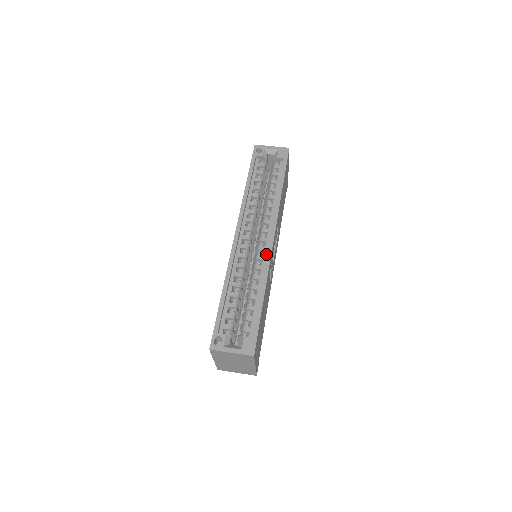
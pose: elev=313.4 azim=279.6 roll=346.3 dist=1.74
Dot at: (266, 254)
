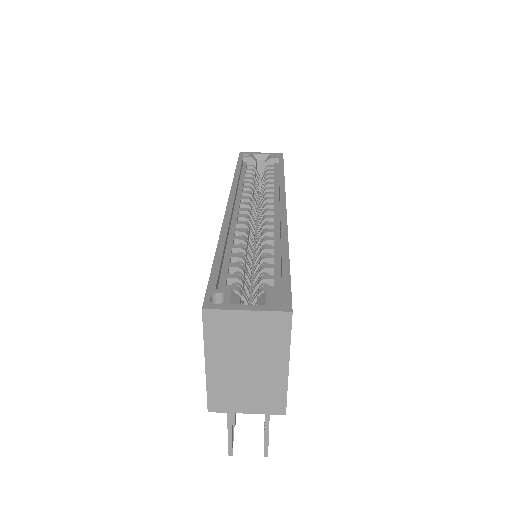
Dot at: (278, 220)
